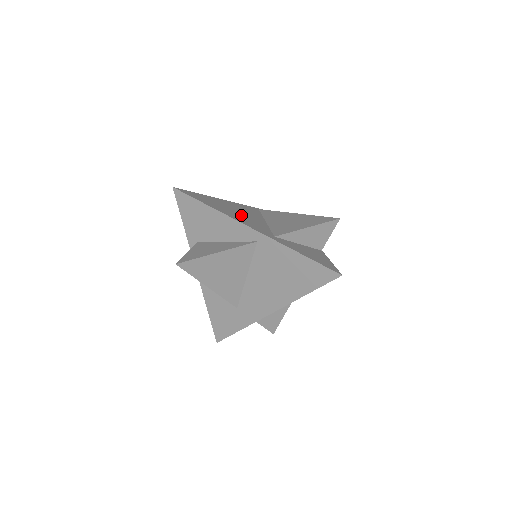
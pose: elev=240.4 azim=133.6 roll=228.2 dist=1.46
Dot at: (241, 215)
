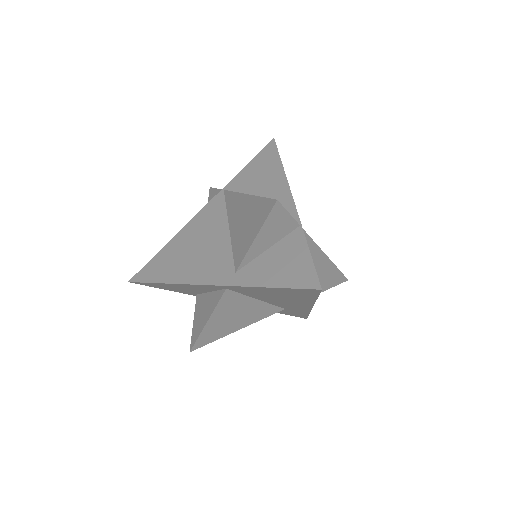
Dot at: (198, 255)
